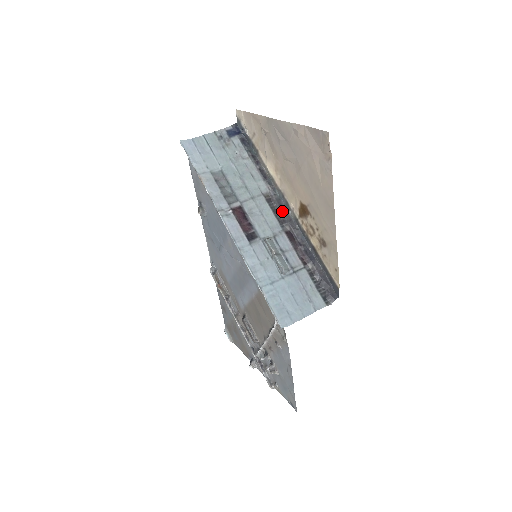
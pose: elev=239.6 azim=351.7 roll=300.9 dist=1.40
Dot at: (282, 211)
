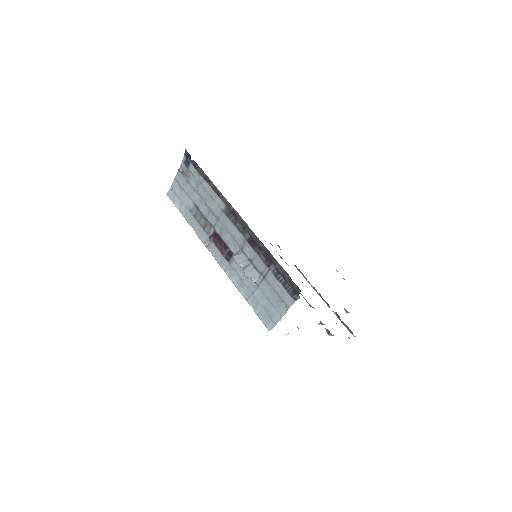
Dot at: (239, 220)
